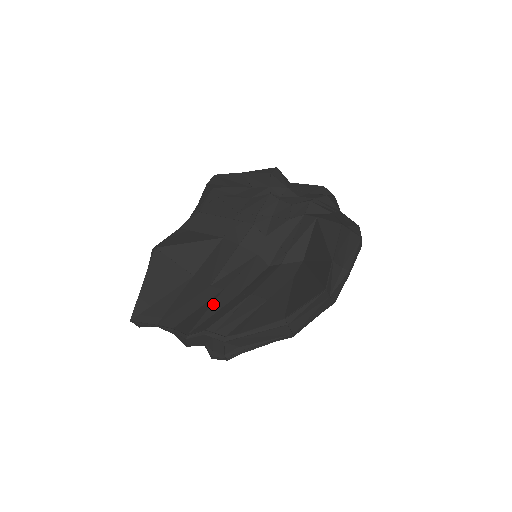
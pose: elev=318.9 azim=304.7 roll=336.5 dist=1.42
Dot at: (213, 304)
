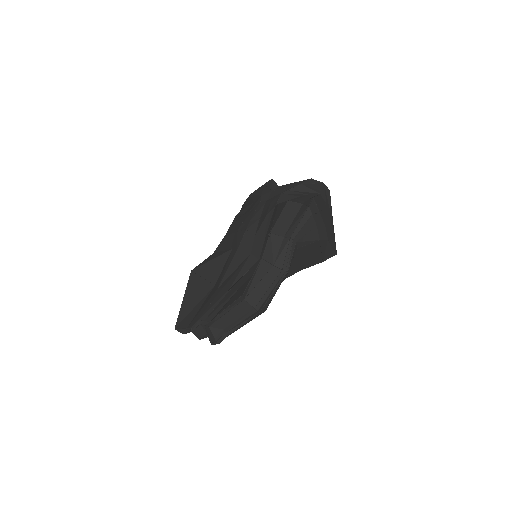
Dot at: (213, 300)
